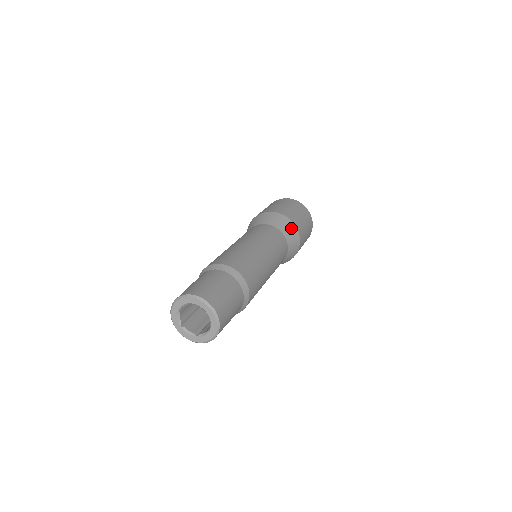
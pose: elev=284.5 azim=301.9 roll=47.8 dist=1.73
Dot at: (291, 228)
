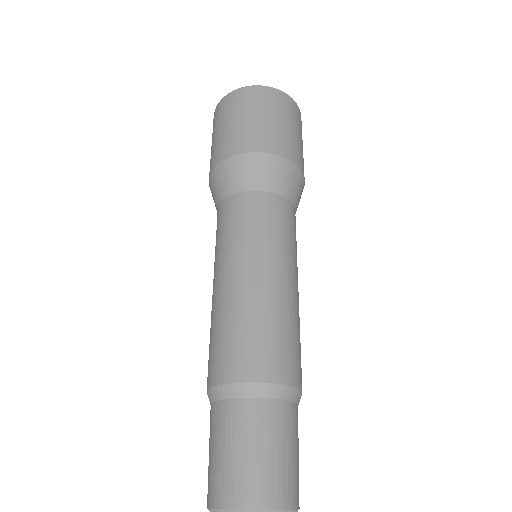
Dot at: (279, 168)
